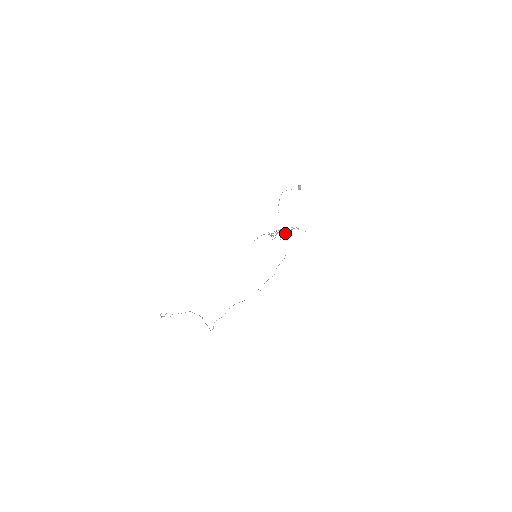
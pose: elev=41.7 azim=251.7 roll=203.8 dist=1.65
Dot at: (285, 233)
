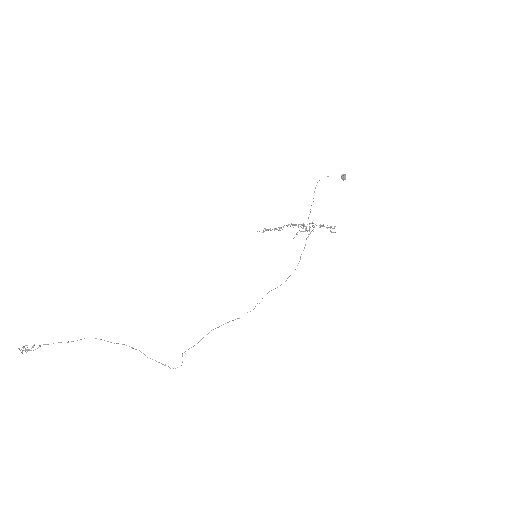
Dot at: (279, 227)
